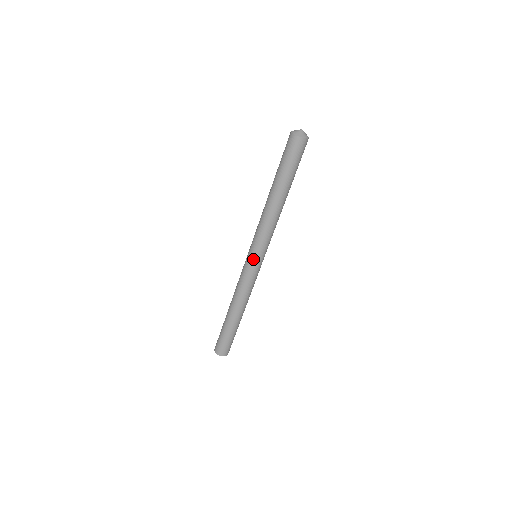
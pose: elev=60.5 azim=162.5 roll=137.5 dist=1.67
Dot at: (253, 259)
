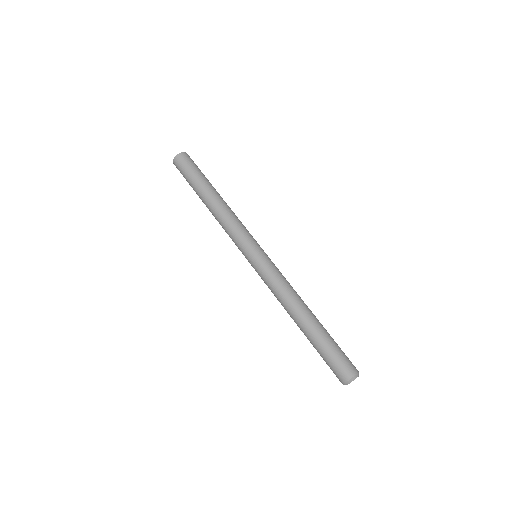
Dot at: (257, 252)
